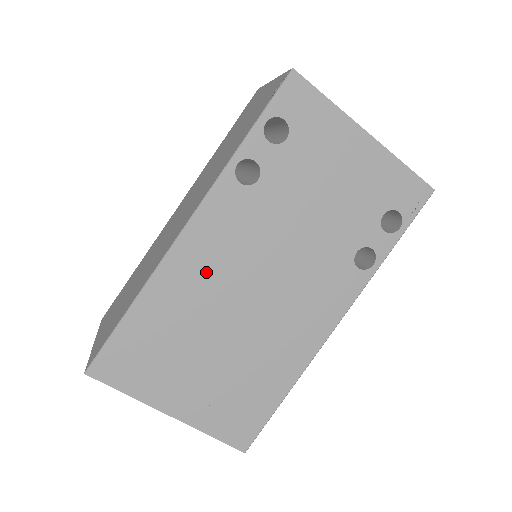
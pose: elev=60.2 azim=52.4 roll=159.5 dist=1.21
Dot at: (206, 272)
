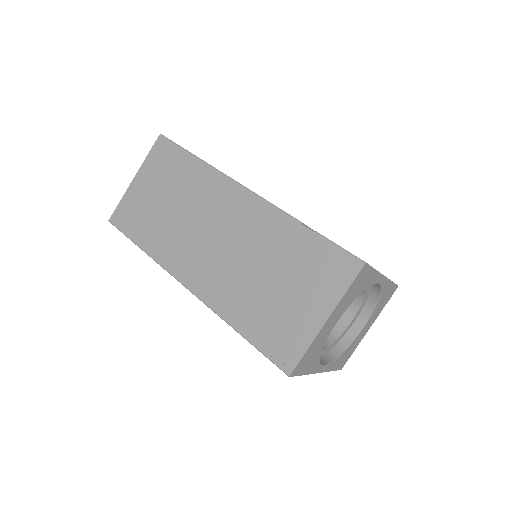
Dot at: occluded
